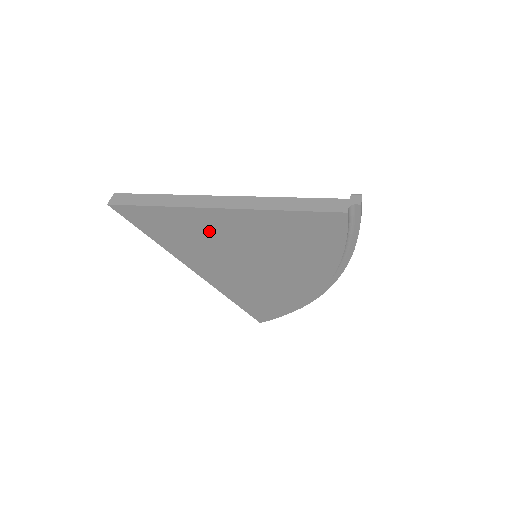
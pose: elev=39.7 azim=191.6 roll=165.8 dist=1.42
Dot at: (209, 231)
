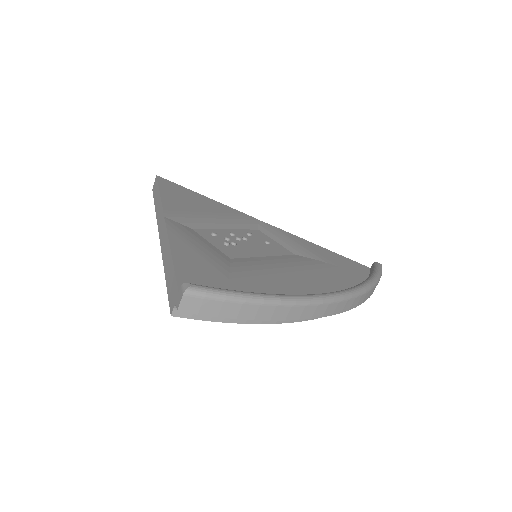
Dot at: occluded
